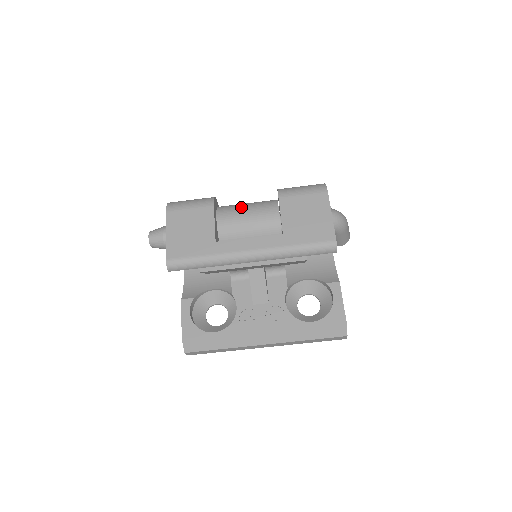
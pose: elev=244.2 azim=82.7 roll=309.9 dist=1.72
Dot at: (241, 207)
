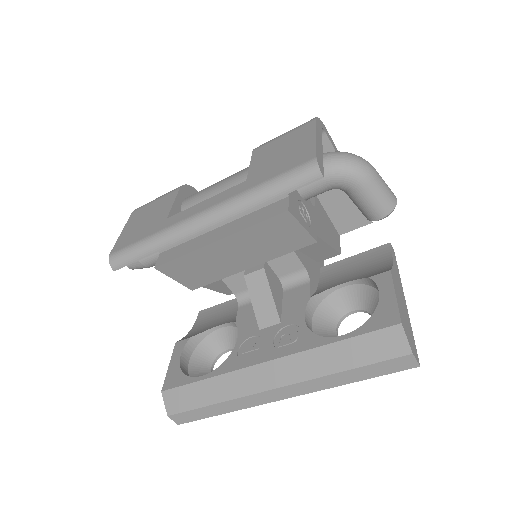
Dot at: occluded
